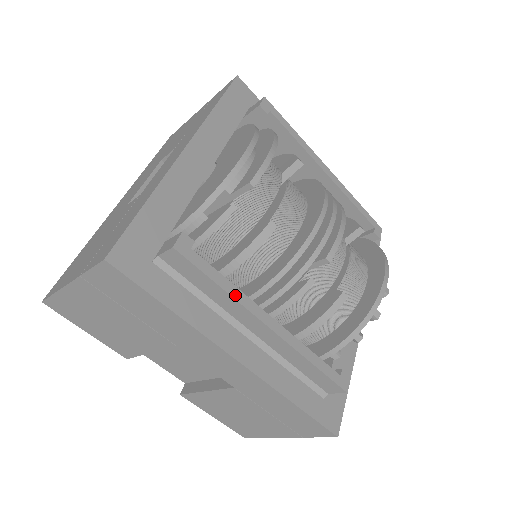
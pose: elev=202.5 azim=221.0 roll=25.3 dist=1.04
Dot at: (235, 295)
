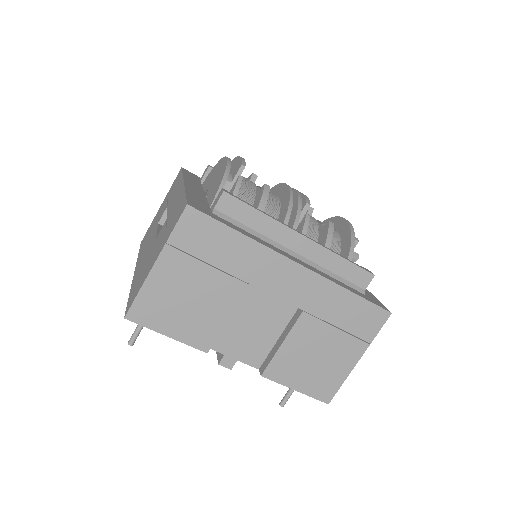
Dot at: (273, 218)
